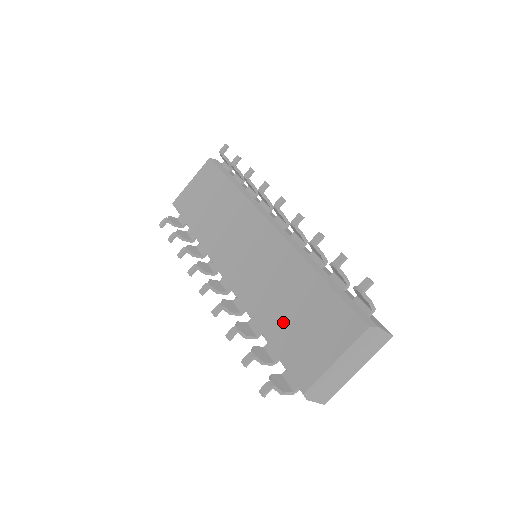
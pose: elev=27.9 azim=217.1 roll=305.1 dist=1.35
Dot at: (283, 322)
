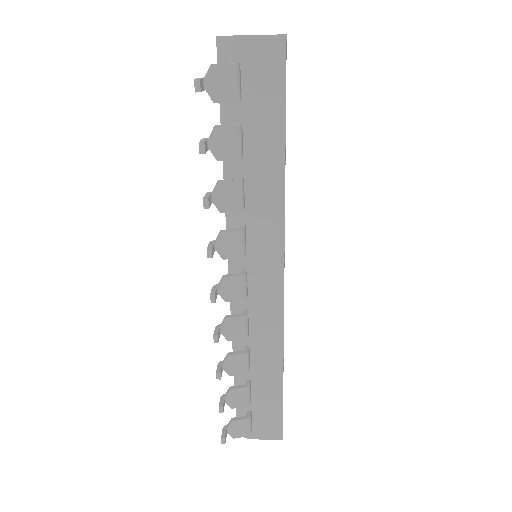
Dot at: occluded
